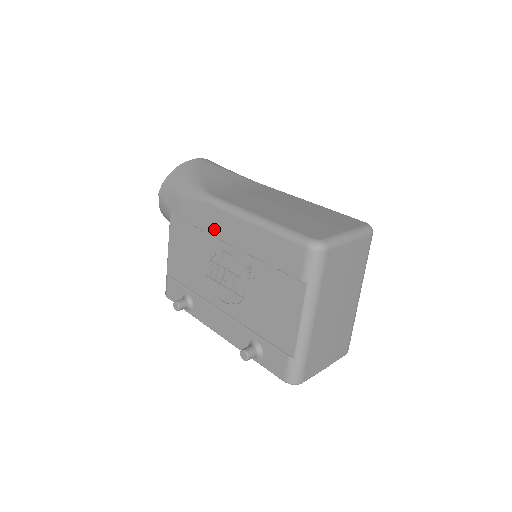
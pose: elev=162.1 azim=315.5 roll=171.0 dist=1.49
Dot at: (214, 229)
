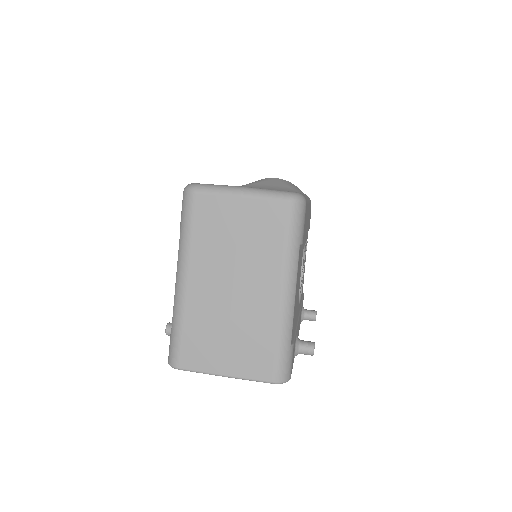
Dot at: occluded
